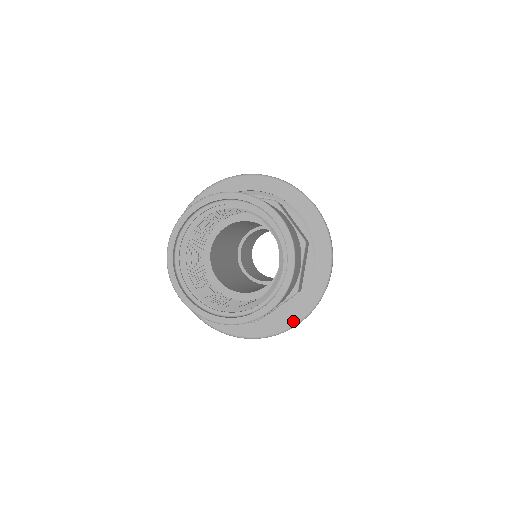
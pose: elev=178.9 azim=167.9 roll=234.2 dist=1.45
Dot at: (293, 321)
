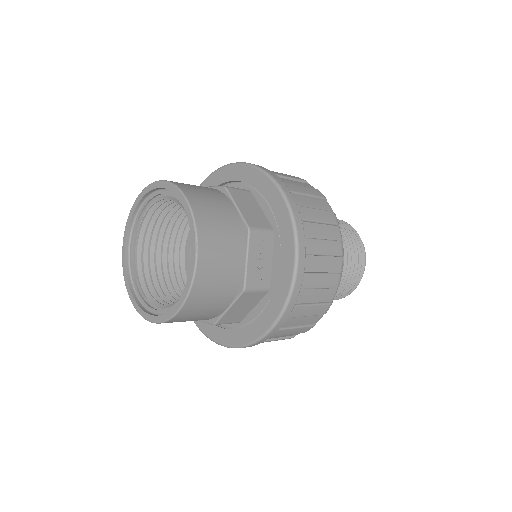
Dot at: (291, 264)
